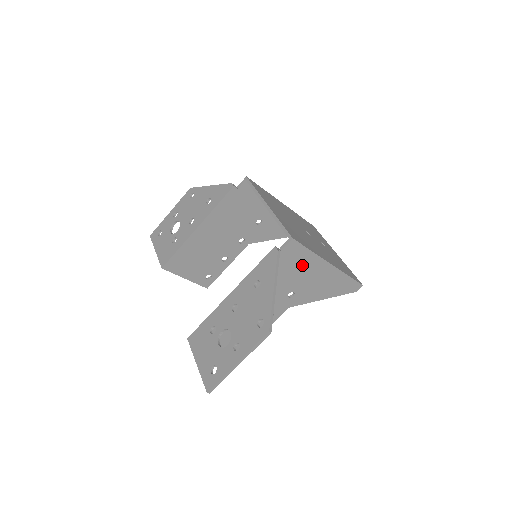
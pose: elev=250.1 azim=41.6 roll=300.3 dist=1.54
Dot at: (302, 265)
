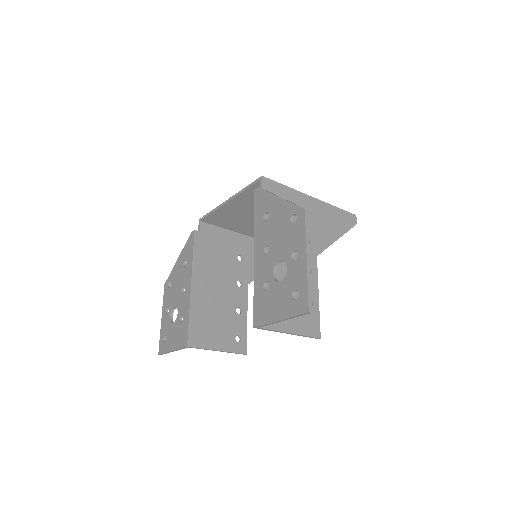
Dot at: occluded
